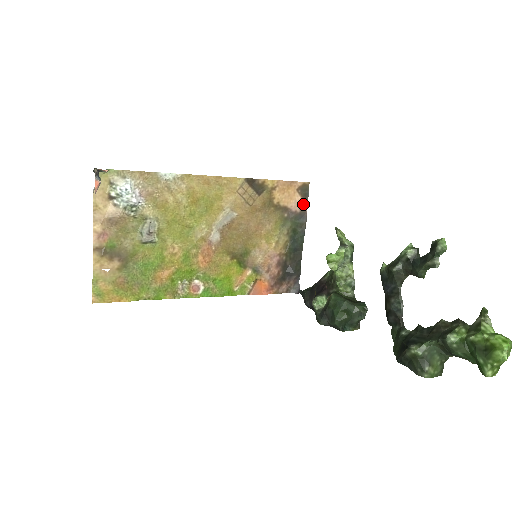
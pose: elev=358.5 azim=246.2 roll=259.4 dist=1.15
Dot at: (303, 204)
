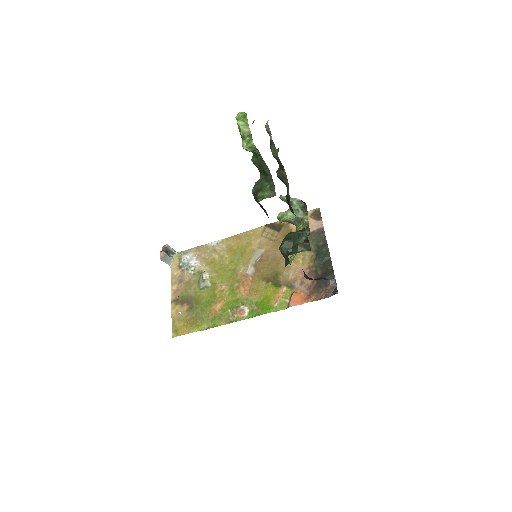
Dot at: (319, 224)
